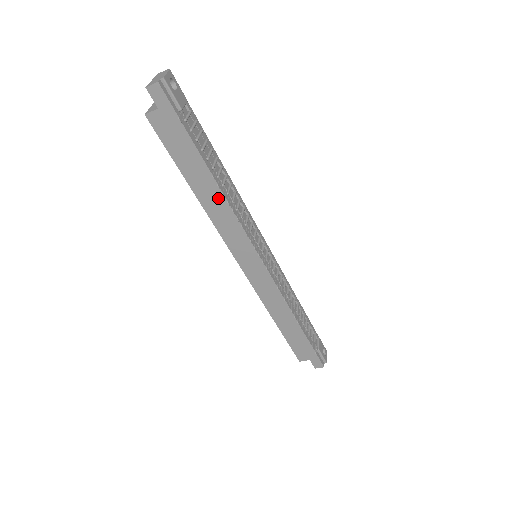
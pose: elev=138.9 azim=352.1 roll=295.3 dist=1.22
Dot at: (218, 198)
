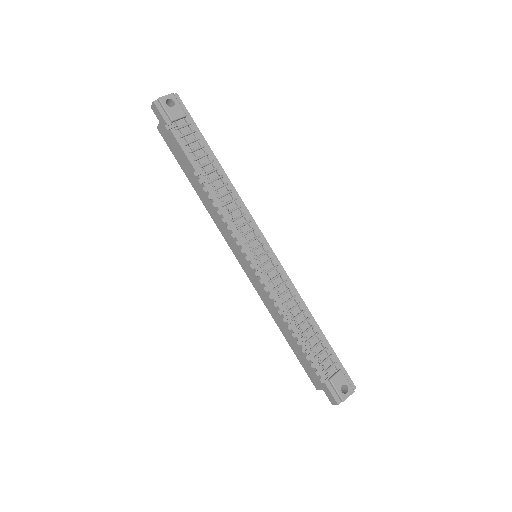
Dot at: (206, 193)
